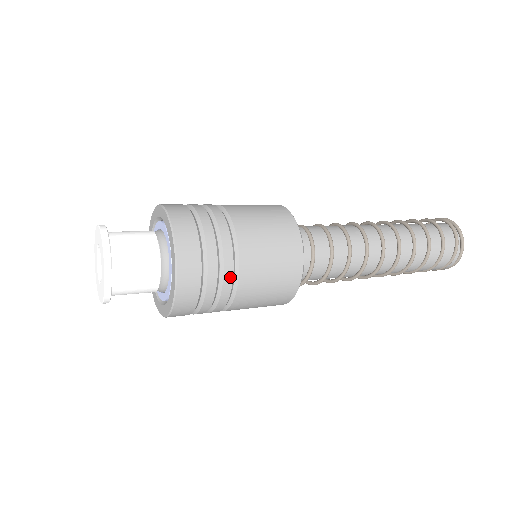
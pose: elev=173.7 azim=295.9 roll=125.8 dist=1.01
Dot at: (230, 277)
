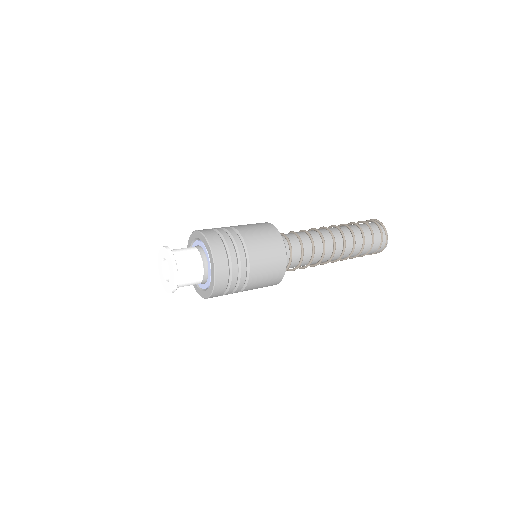
Dot at: (241, 247)
